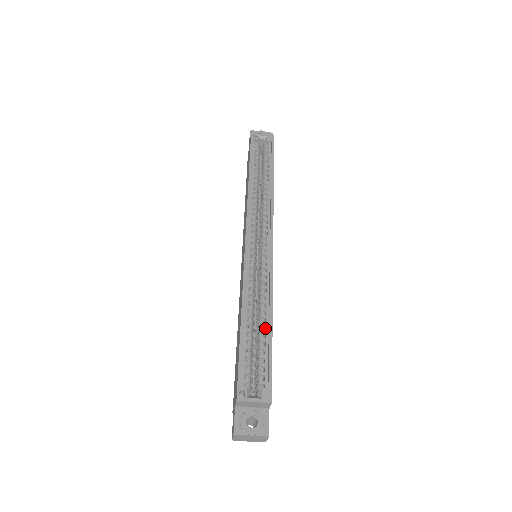
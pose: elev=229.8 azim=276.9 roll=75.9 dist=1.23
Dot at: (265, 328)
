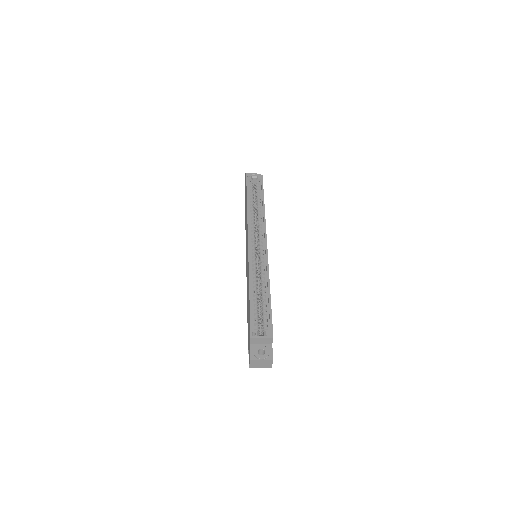
Dot at: (266, 297)
